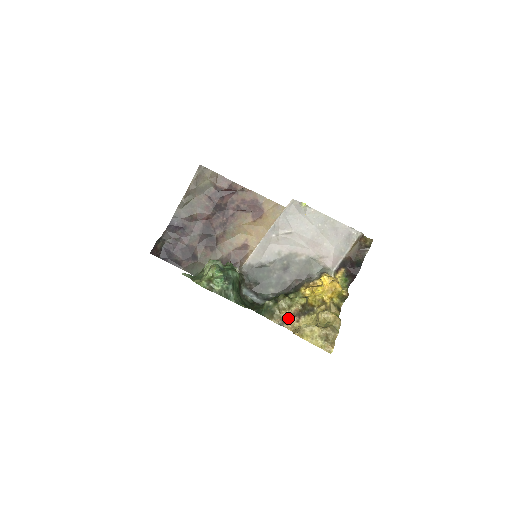
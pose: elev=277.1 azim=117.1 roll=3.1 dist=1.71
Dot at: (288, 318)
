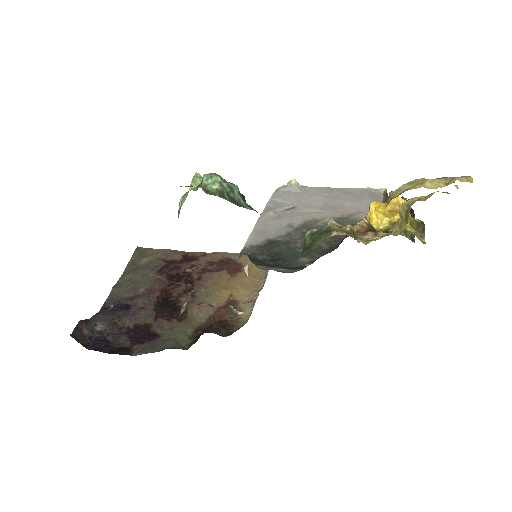
Dot at: occluded
